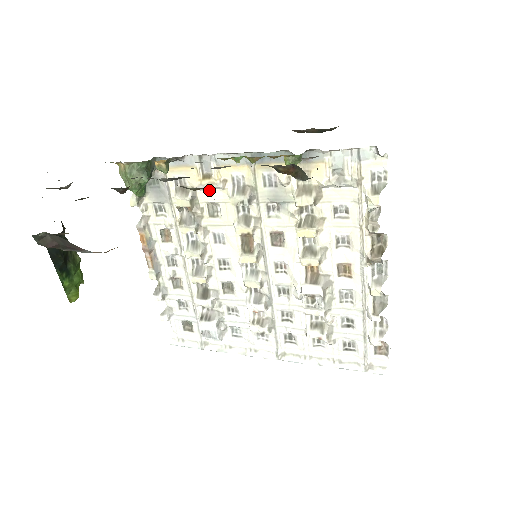
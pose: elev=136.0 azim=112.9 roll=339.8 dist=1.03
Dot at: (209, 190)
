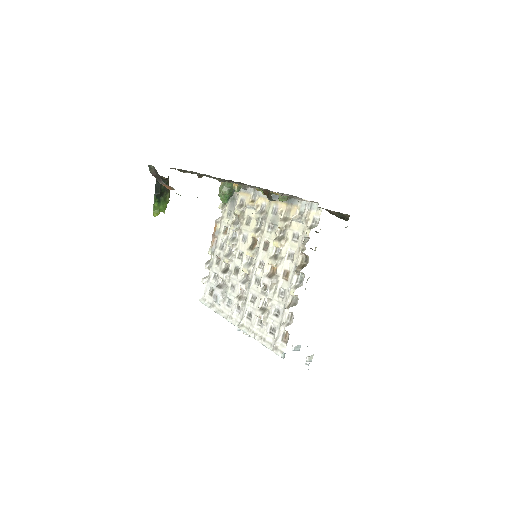
Dot at: (251, 209)
